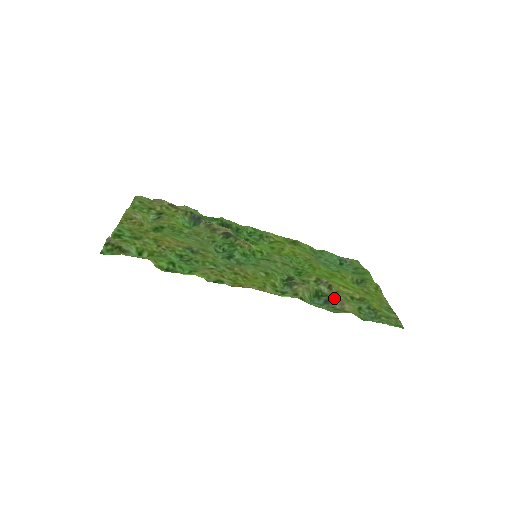
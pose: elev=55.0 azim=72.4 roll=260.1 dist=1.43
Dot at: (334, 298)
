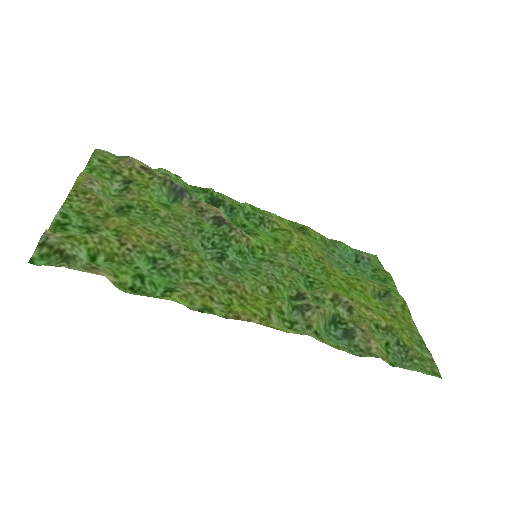
Dot at: (356, 330)
